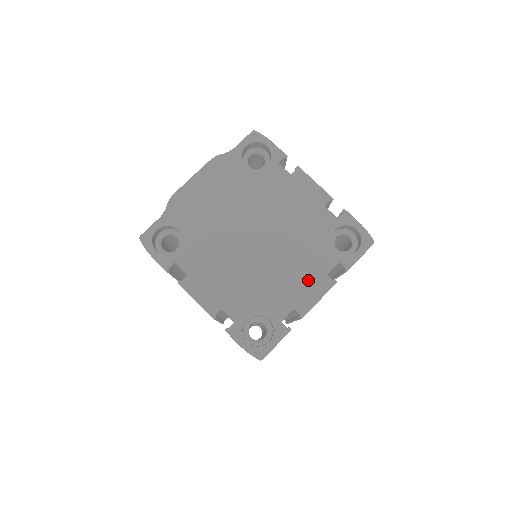
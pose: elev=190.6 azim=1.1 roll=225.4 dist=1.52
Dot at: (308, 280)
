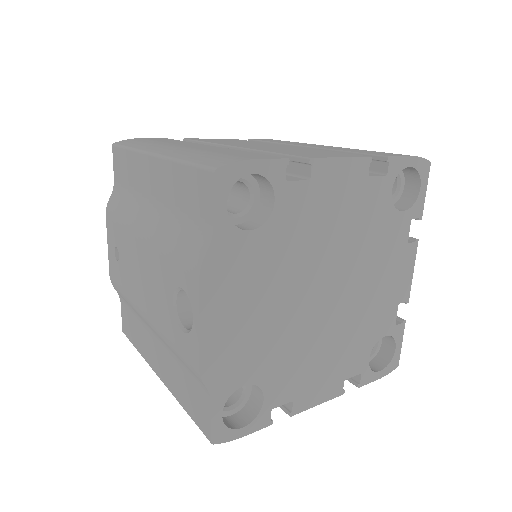
Dot at: (396, 268)
